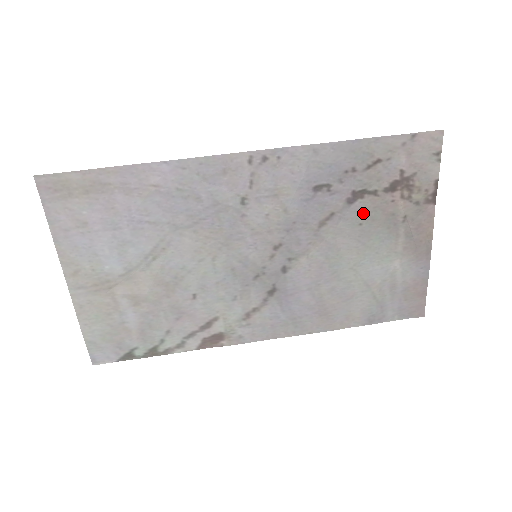
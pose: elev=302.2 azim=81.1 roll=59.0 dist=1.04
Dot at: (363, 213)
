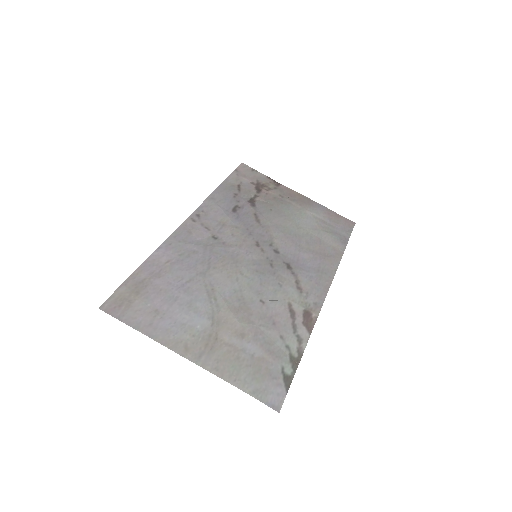
Dot at: (265, 206)
